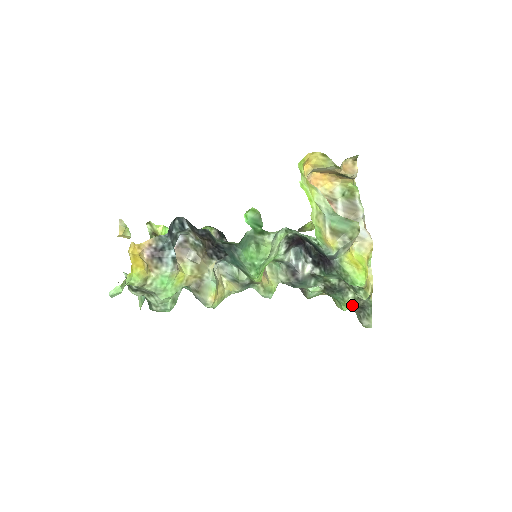
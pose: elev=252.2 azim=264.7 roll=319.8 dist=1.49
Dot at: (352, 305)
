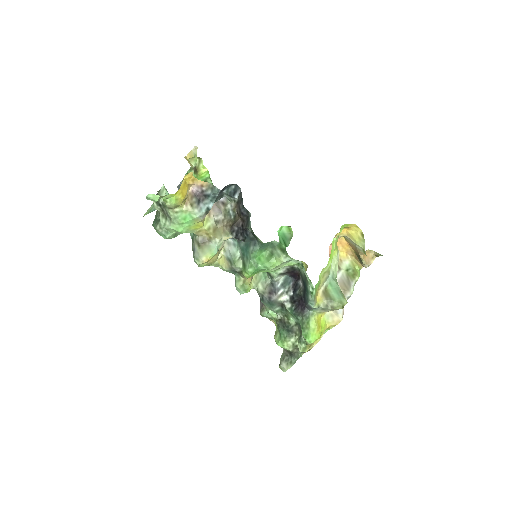
Dot at: (287, 347)
